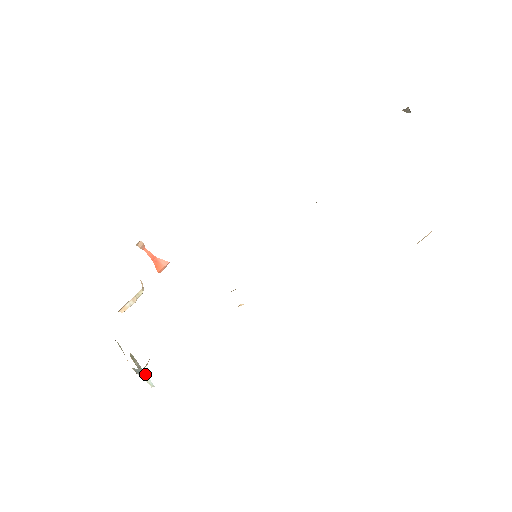
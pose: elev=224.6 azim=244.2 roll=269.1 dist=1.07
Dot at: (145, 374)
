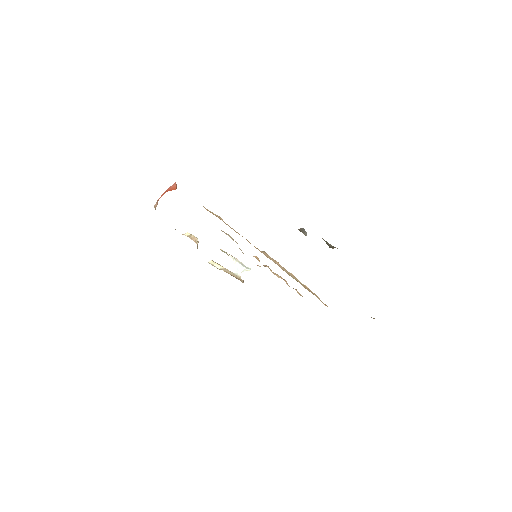
Dot at: (241, 266)
